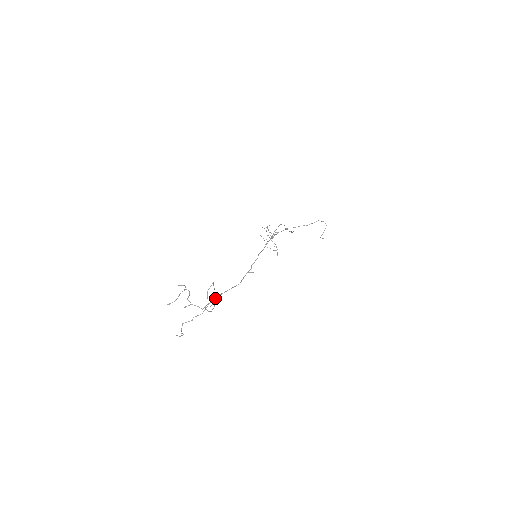
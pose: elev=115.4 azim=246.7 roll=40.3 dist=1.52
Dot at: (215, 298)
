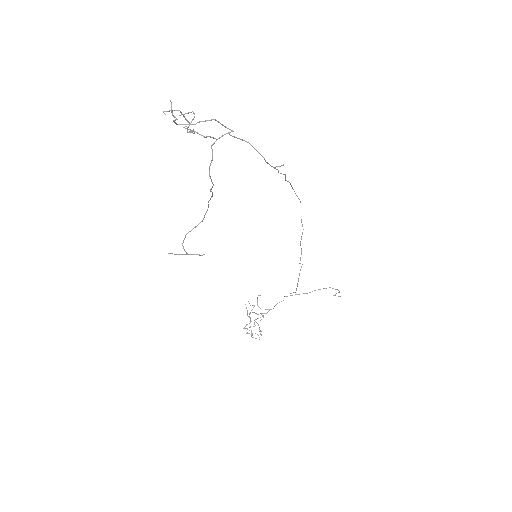
Dot at: (191, 254)
